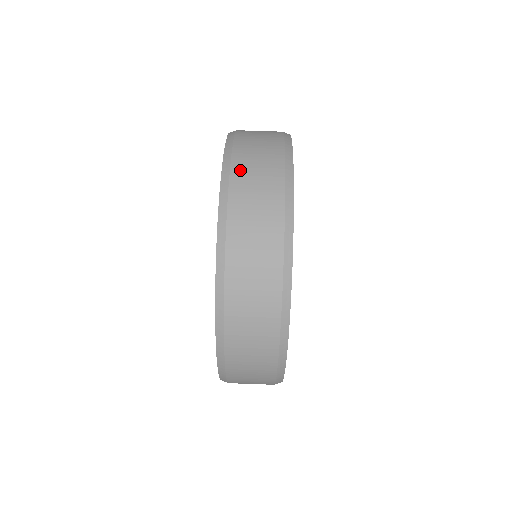
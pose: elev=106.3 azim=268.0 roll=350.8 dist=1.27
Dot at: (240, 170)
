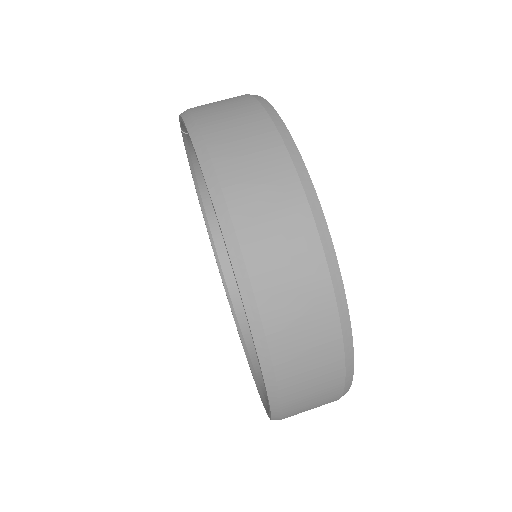
Dot at: (226, 159)
